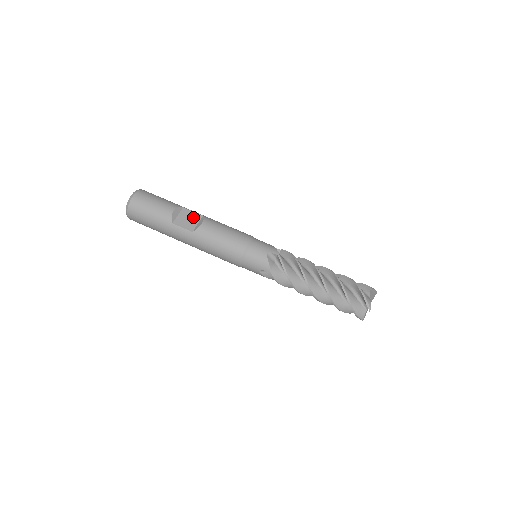
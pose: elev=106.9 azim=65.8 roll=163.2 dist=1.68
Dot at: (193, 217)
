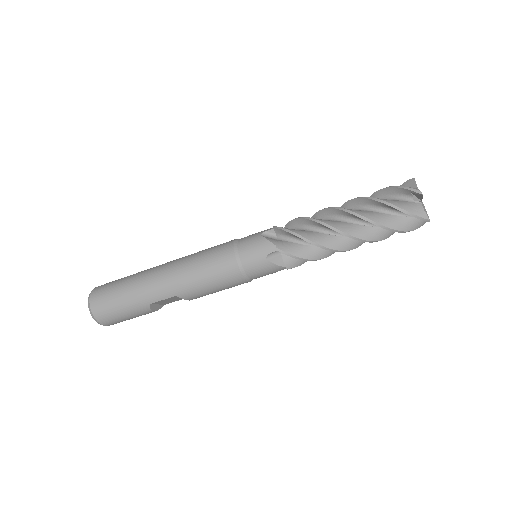
Dot at: (171, 299)
